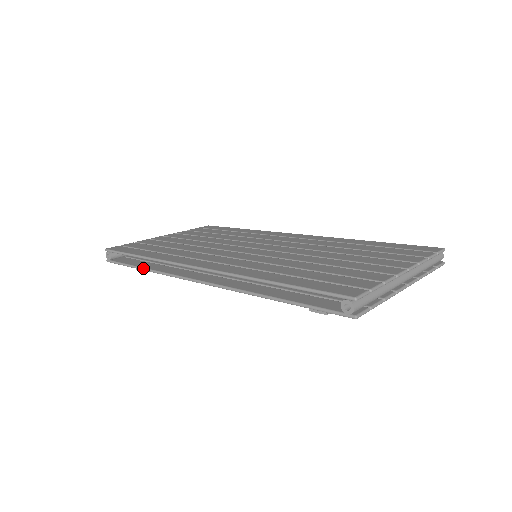
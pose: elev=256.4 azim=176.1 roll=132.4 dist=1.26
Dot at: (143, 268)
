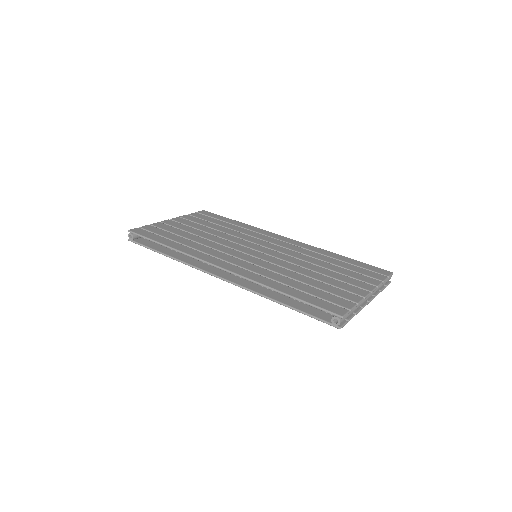
Dot at: (166, 255)
